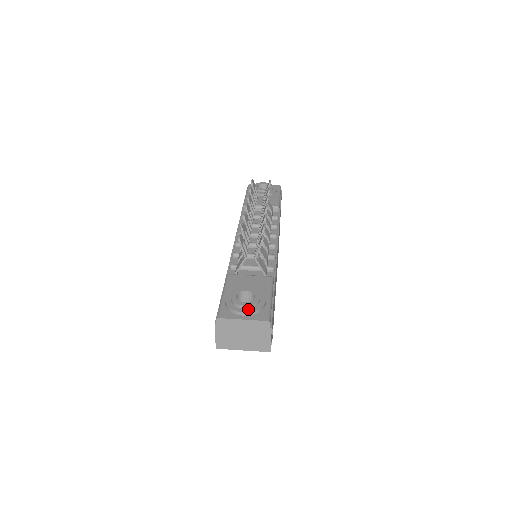
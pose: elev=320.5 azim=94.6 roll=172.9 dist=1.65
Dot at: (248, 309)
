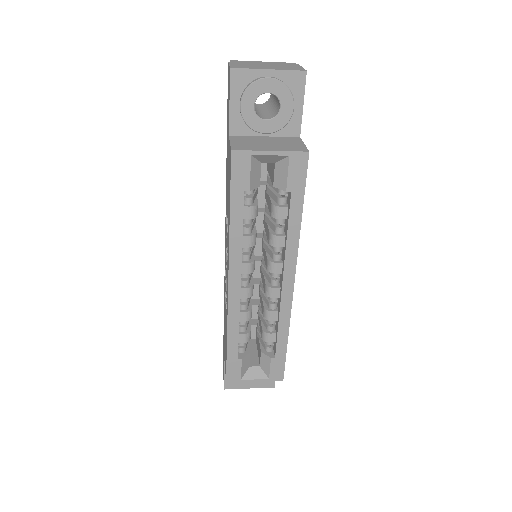
Dot at: occluded
